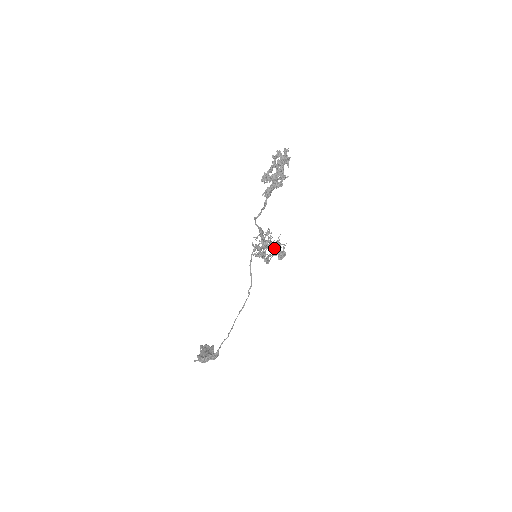
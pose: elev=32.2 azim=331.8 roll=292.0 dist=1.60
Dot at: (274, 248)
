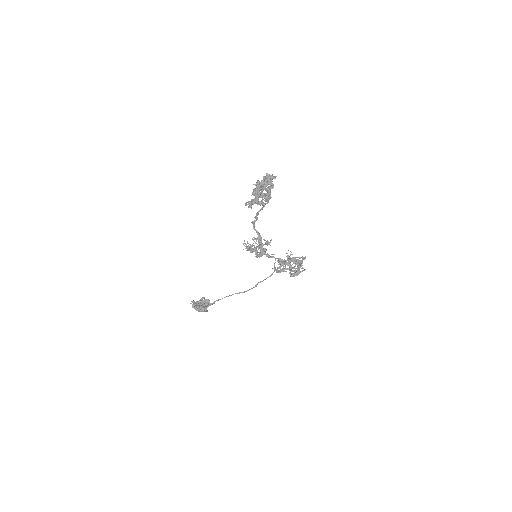
Dot at: occluded
